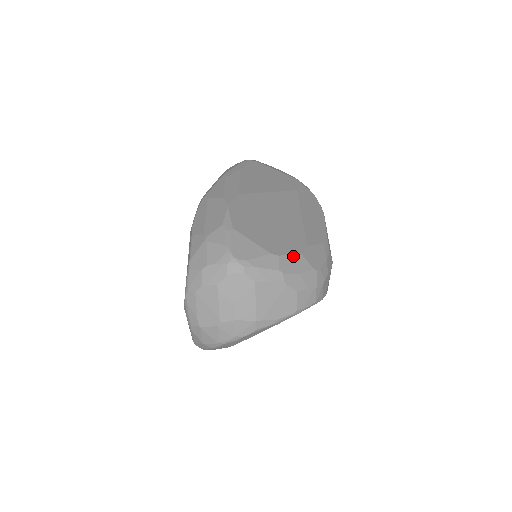
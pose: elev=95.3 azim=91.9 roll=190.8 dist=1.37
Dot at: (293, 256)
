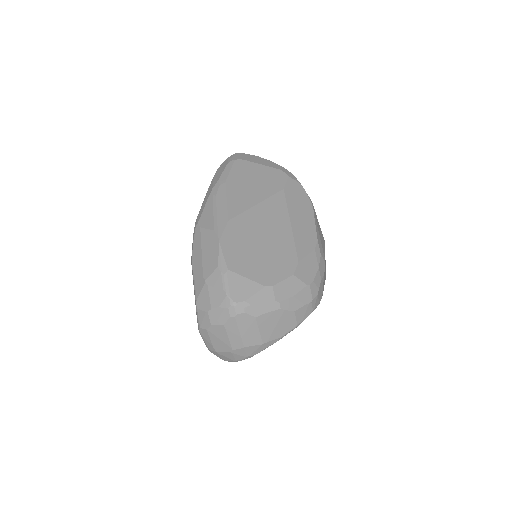
Dot at: (286, 280)
